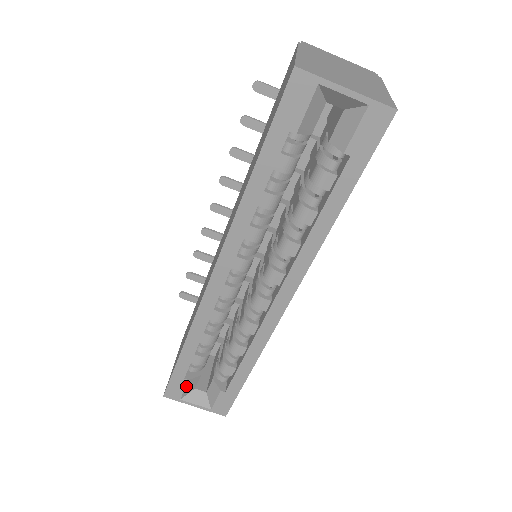
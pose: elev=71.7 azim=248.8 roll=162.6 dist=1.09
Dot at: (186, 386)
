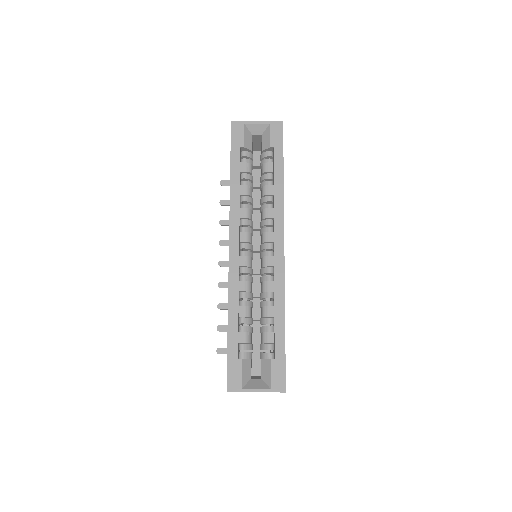
Dot at: (242, 368)
